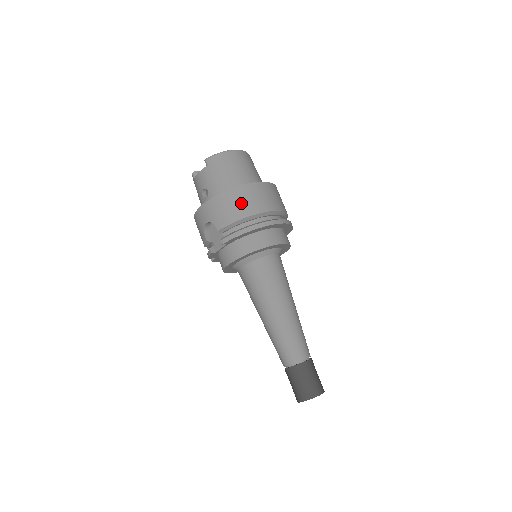
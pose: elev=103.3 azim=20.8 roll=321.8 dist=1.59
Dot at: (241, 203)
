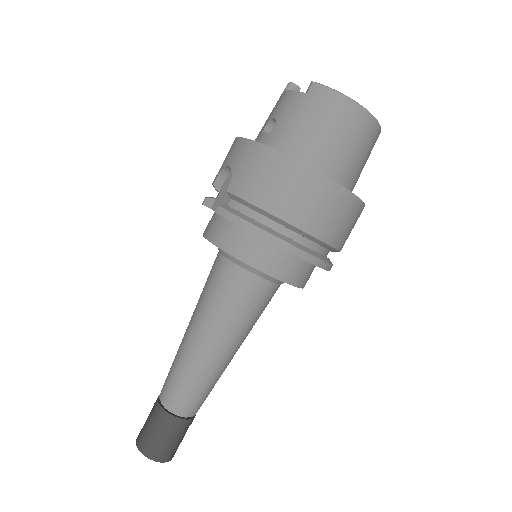
Dot at: (283, 189)
